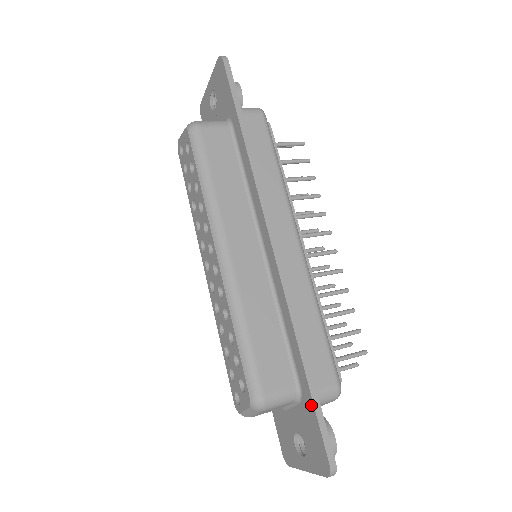
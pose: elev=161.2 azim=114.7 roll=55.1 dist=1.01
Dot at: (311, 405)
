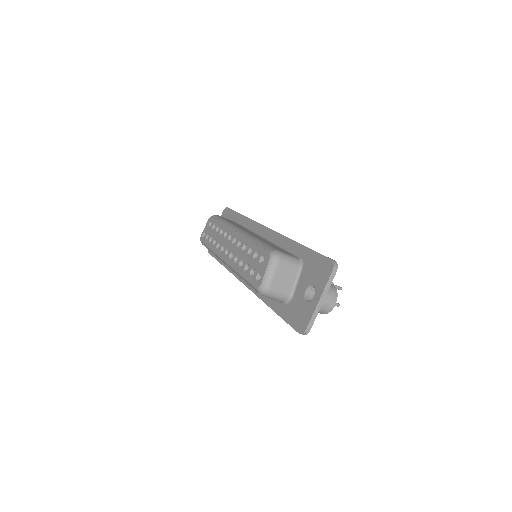
Dot at: (310, 252)
